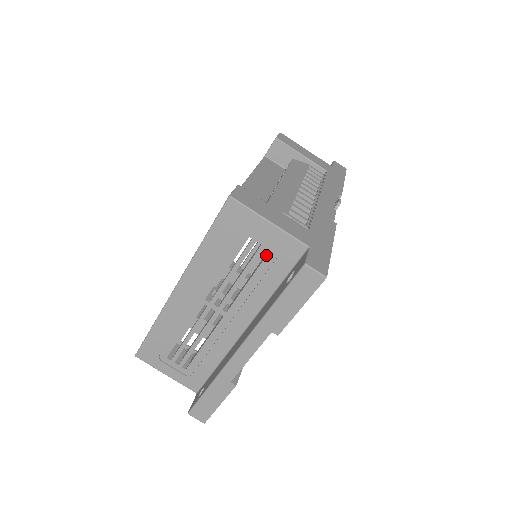
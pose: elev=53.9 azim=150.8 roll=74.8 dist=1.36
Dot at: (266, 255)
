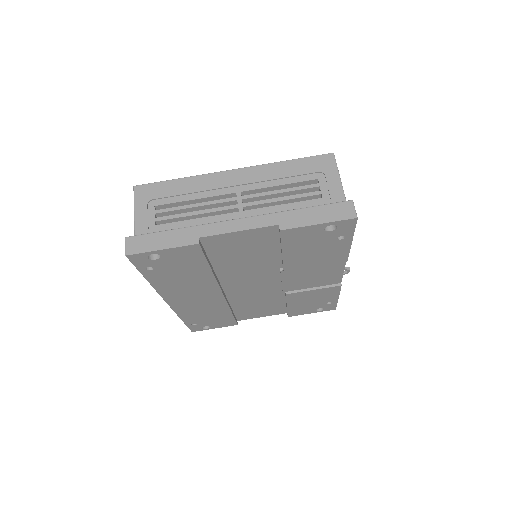
Dot at: (315, 199)
